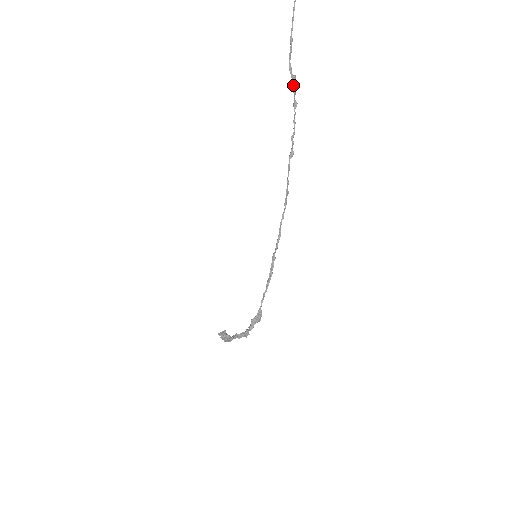
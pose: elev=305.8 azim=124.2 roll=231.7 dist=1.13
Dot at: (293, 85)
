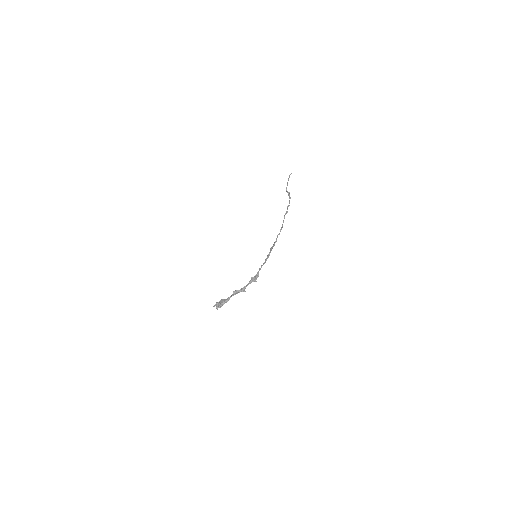
Dot at: (289, 193)
